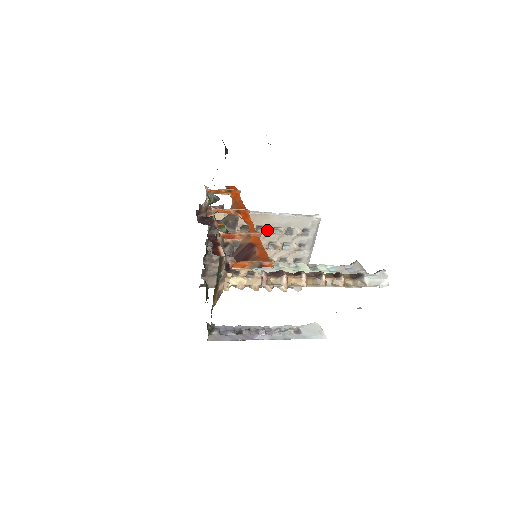
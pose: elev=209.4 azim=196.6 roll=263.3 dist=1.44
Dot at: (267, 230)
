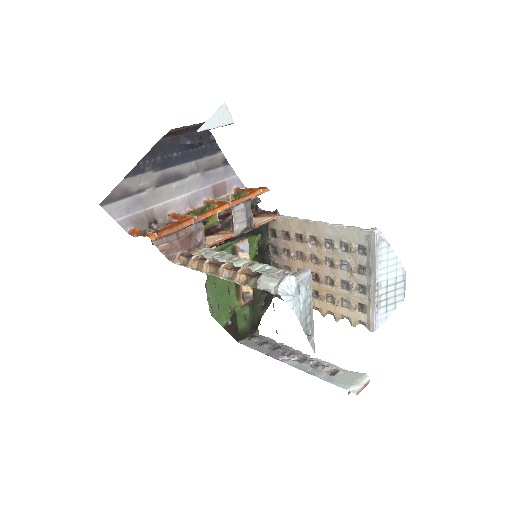
Dot at: (318, 242)
